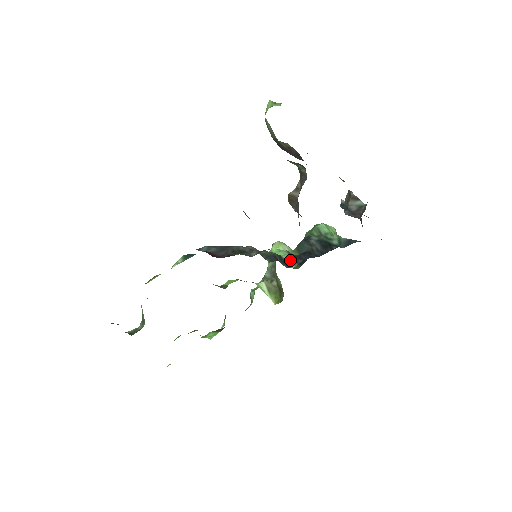
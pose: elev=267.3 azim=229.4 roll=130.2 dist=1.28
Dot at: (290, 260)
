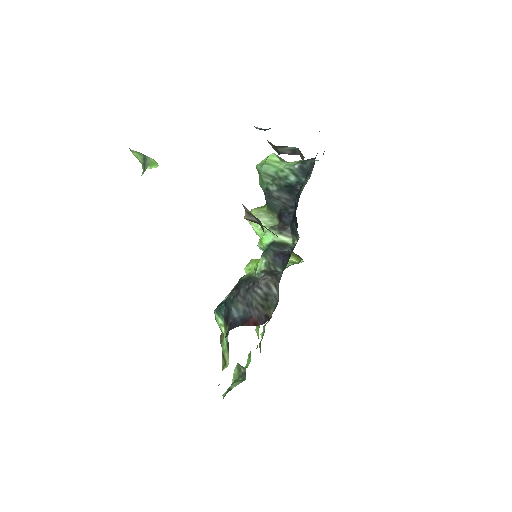
Dot at: (283, 237)
